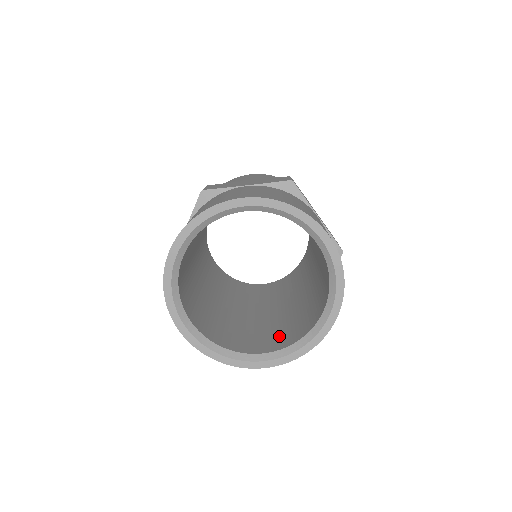
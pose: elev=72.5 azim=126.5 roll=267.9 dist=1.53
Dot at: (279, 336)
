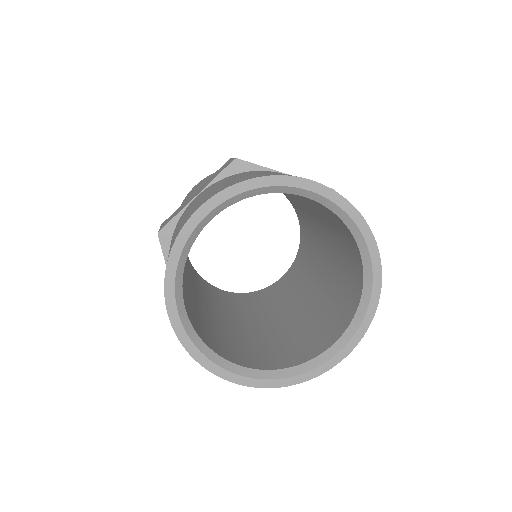
Dot at: (265, 354)
